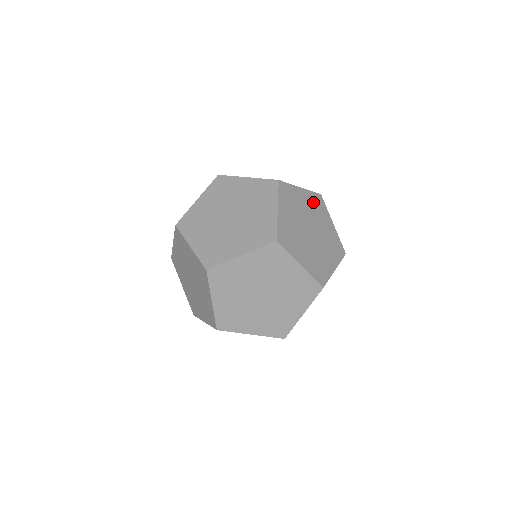
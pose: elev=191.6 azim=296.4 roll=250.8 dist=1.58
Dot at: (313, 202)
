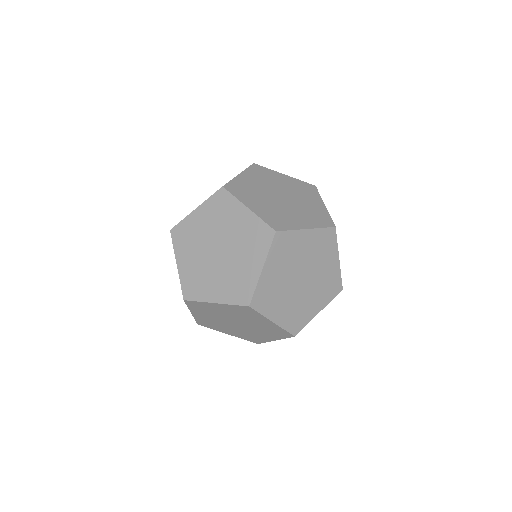
Dot at: (319, 242)
